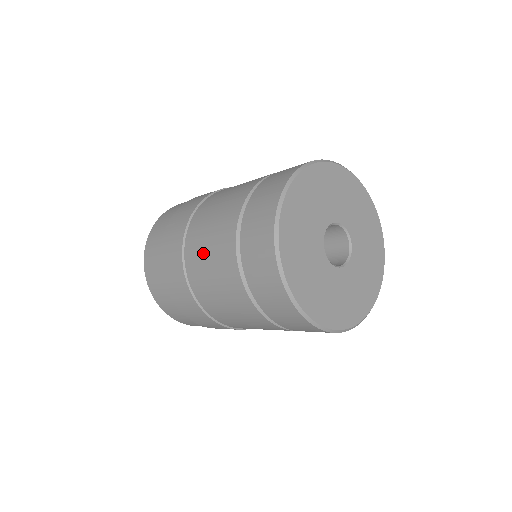
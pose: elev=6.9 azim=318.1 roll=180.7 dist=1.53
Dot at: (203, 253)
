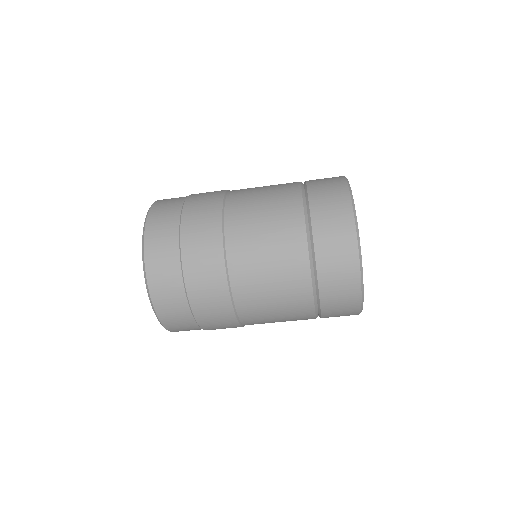
Dot at: (257, 234)
